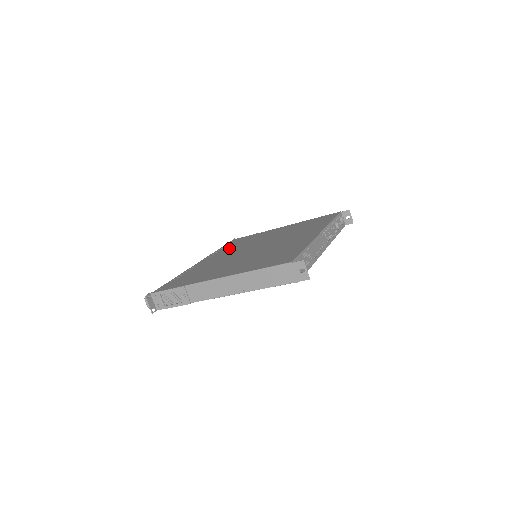
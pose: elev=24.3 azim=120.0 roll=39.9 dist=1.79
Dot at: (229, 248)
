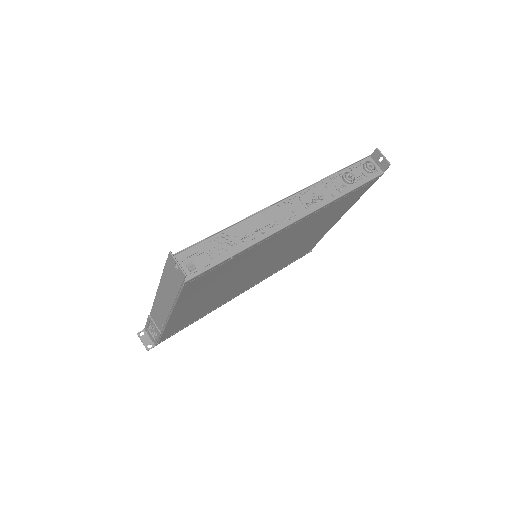
Dot at: occluded
